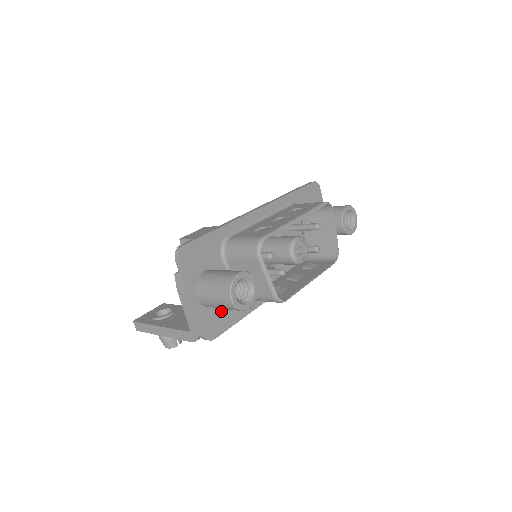
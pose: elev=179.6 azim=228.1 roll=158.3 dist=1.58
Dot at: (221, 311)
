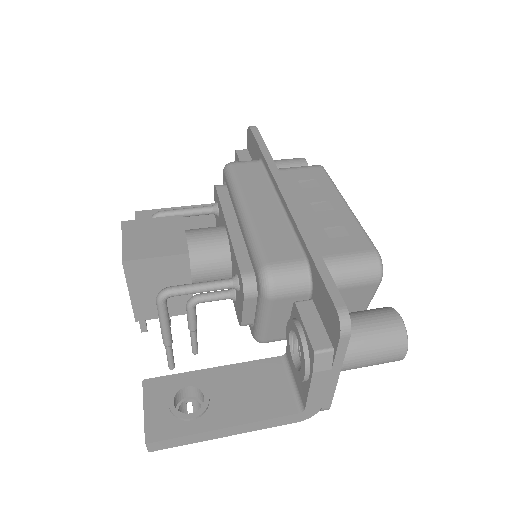
Dot at: occluded
